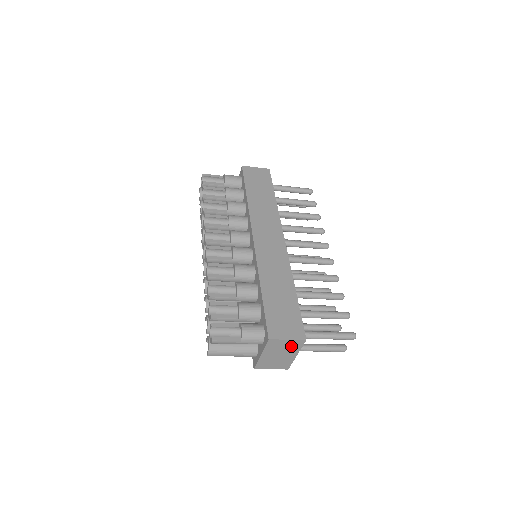
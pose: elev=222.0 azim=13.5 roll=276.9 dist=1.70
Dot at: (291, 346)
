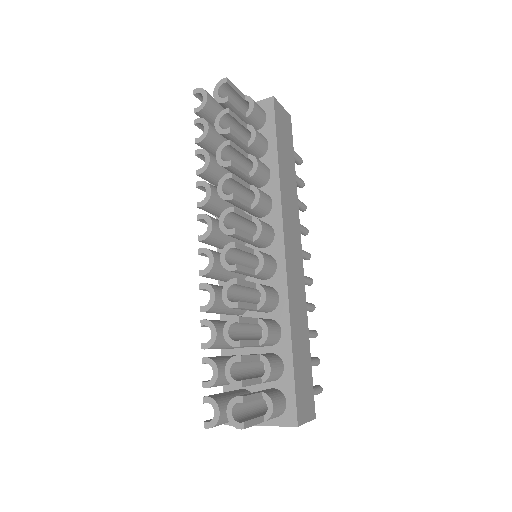
Dot at: occluded
